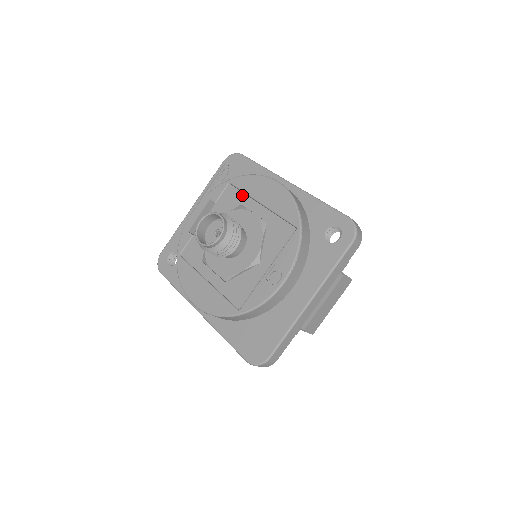
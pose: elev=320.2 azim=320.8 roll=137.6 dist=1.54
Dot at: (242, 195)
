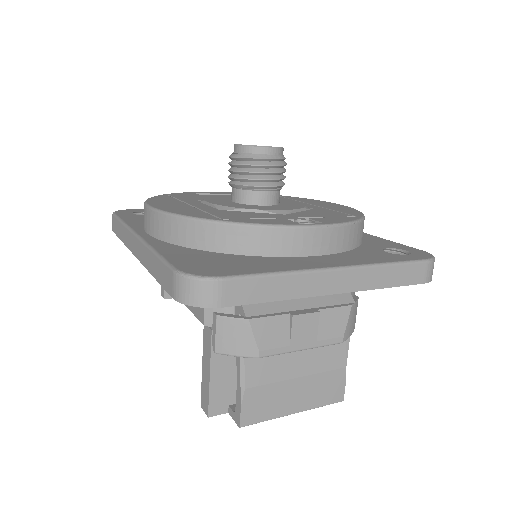
Dot at: (289, 199)
